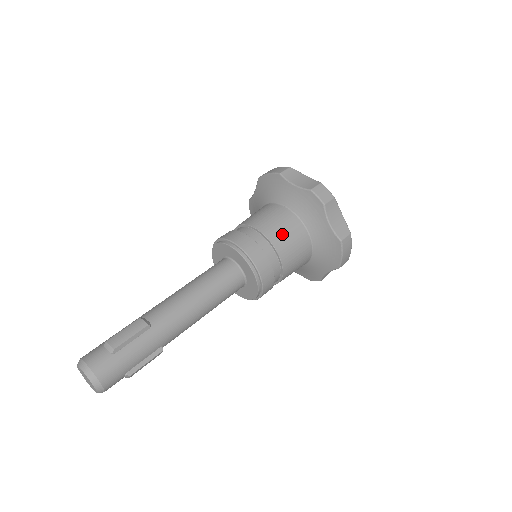
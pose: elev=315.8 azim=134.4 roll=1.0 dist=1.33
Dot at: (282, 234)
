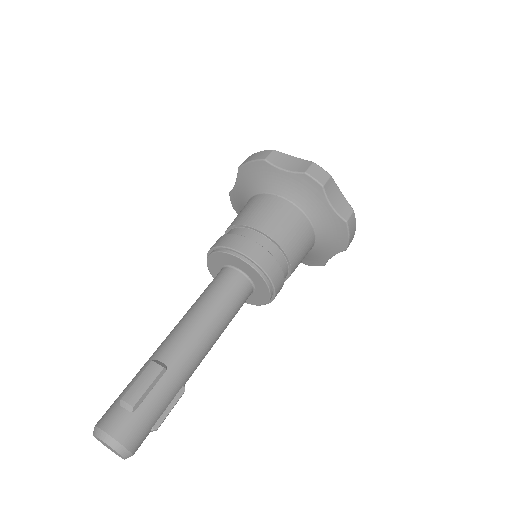
Dot at: (283, 228)
